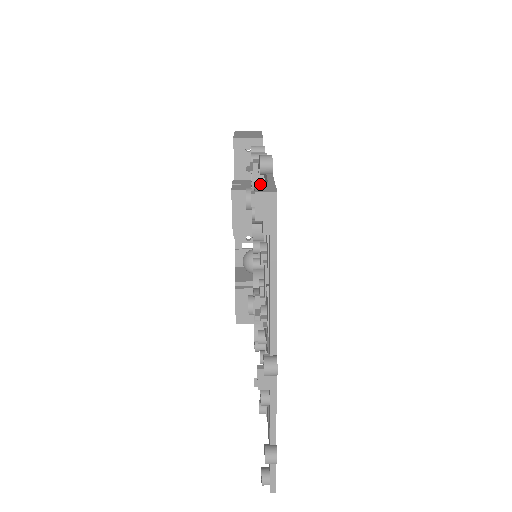
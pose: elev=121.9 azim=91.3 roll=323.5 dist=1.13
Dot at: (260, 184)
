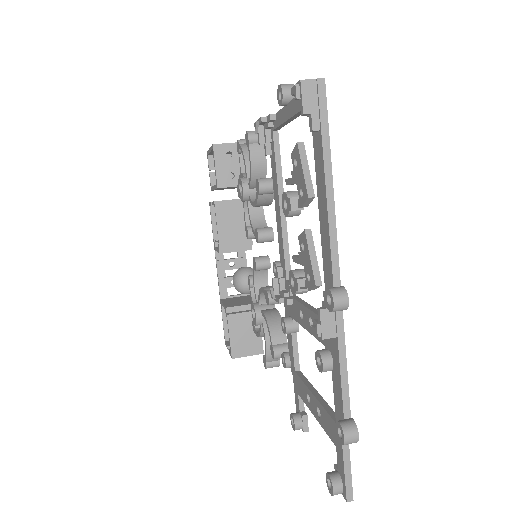
Dot at: (267, 146)
